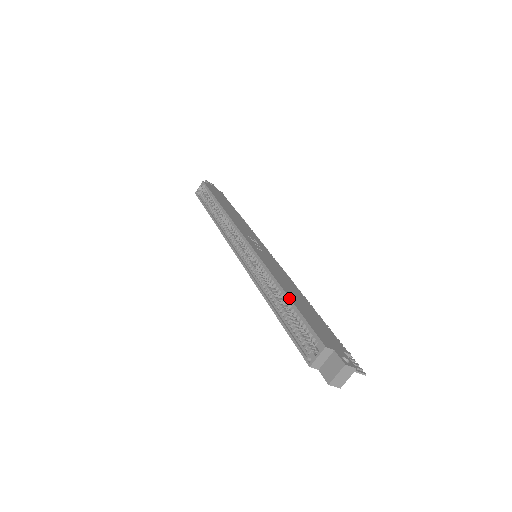
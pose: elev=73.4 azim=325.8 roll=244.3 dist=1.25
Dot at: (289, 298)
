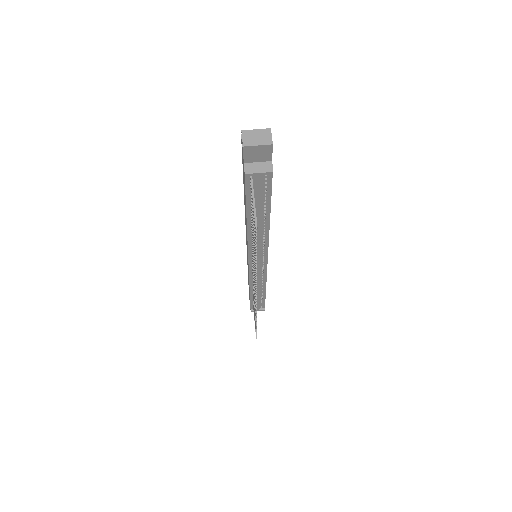
Dot at: occluded
